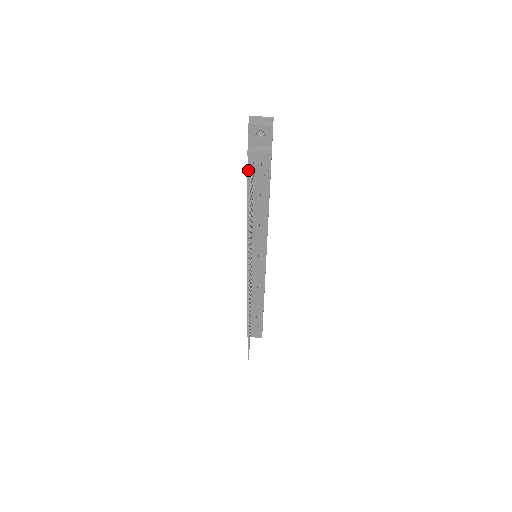
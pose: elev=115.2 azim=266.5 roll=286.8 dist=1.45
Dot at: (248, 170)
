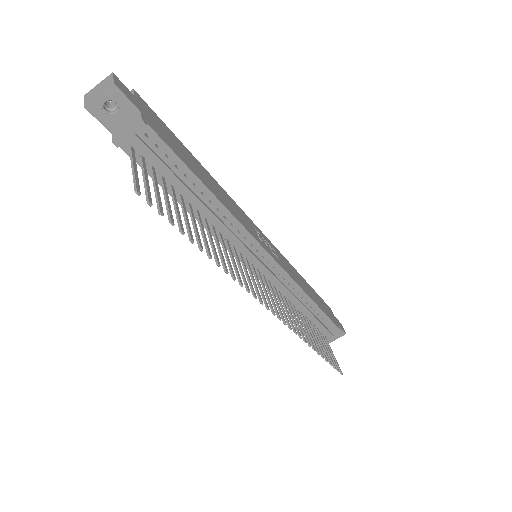
Dot at: (140, 165)
